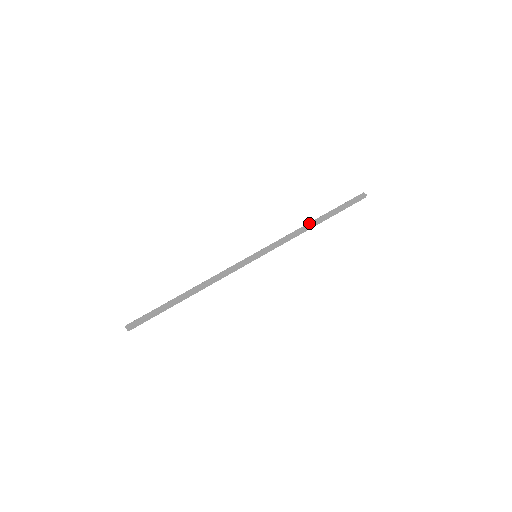
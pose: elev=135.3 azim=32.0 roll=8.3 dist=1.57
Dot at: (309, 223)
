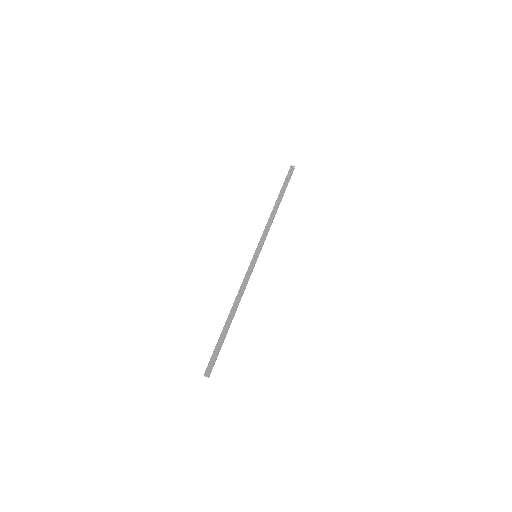
Dot at: (273, 209)
